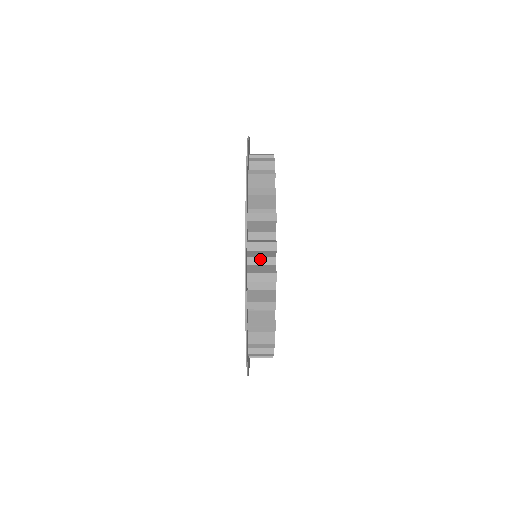
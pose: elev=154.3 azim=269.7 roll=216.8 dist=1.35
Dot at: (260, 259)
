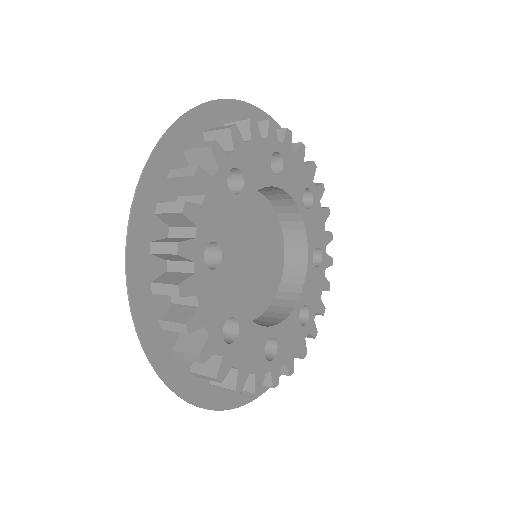
Dot at: (182, 297)
